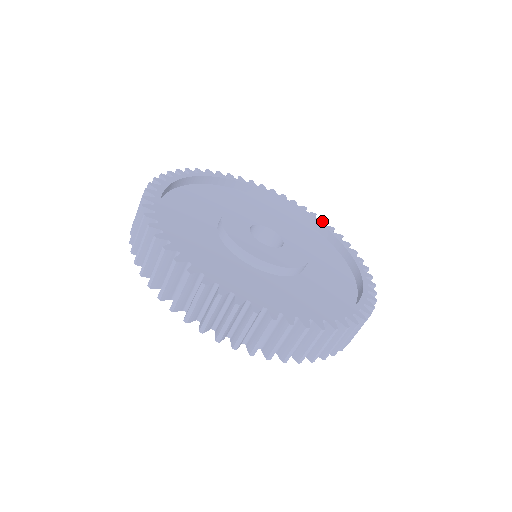
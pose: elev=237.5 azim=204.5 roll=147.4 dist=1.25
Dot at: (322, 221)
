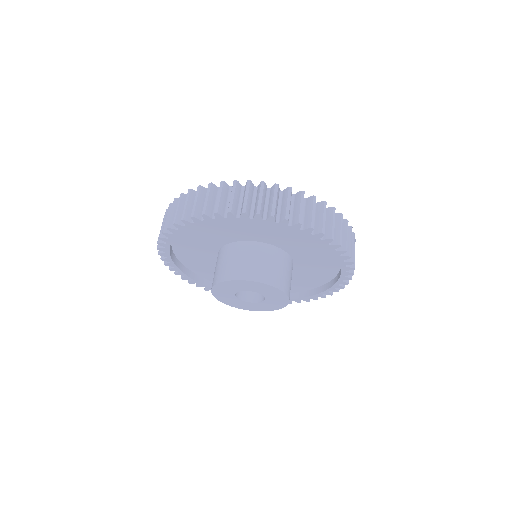
Dot at: occluded
